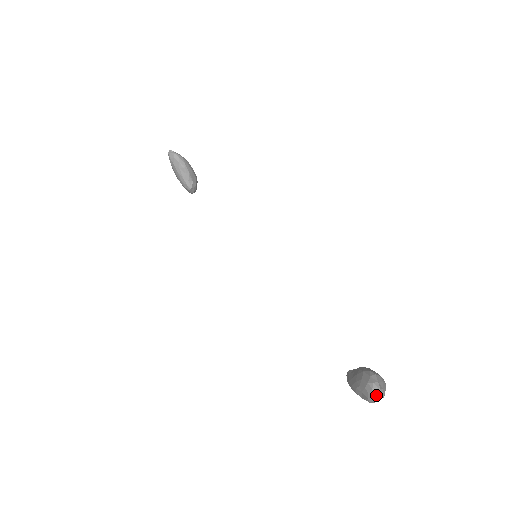
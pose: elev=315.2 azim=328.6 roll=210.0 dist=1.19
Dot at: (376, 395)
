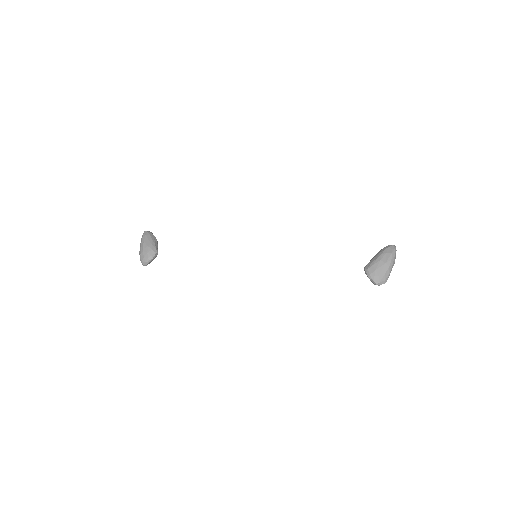
Dot at: (395, 249)
